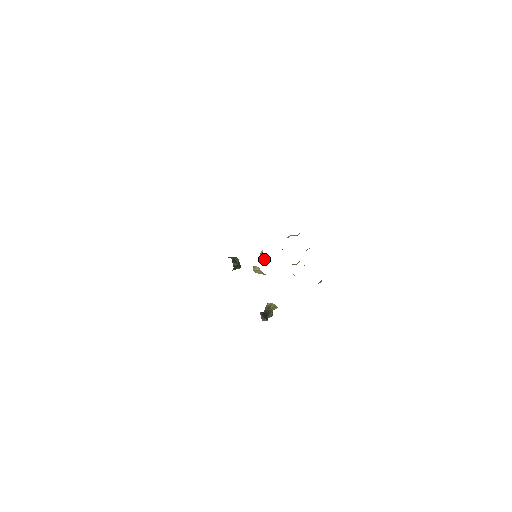
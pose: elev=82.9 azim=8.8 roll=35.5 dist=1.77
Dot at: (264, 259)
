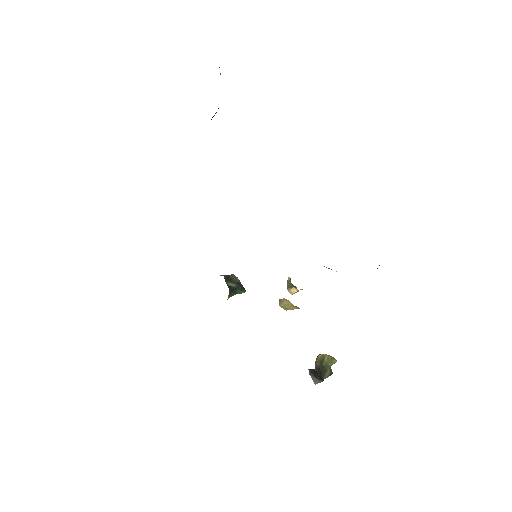
Dot at: (294, 288)
